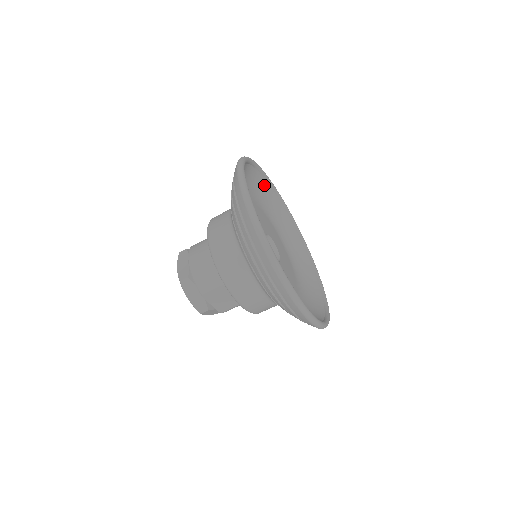
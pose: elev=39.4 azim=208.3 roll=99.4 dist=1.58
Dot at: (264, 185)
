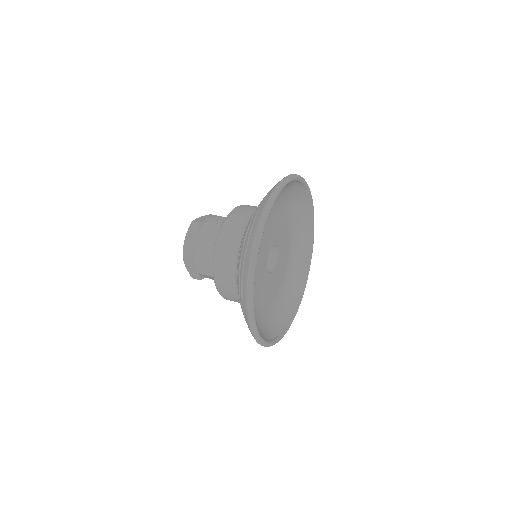
Dot at: (296, 186)
